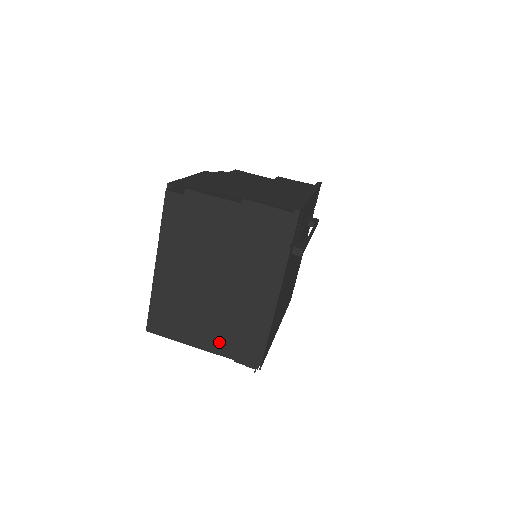
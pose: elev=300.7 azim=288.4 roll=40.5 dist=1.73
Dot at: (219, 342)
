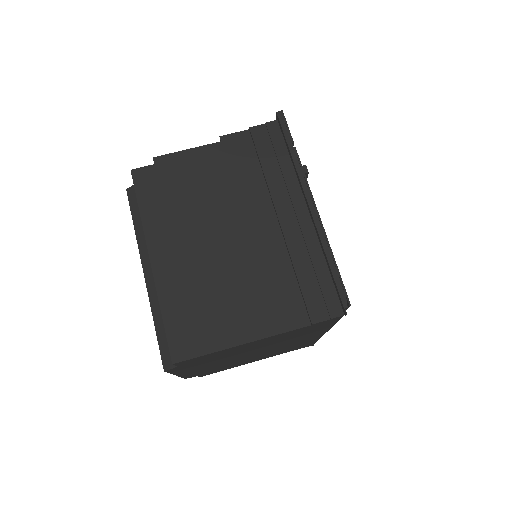
Dot at: (279, 312)
